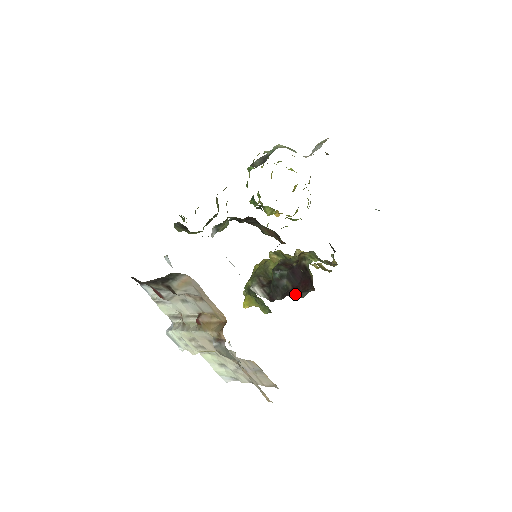
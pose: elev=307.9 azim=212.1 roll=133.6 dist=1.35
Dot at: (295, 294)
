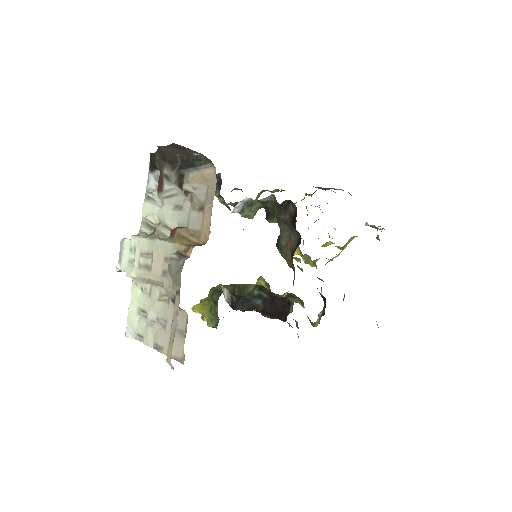
Dot at: (263, 313)
